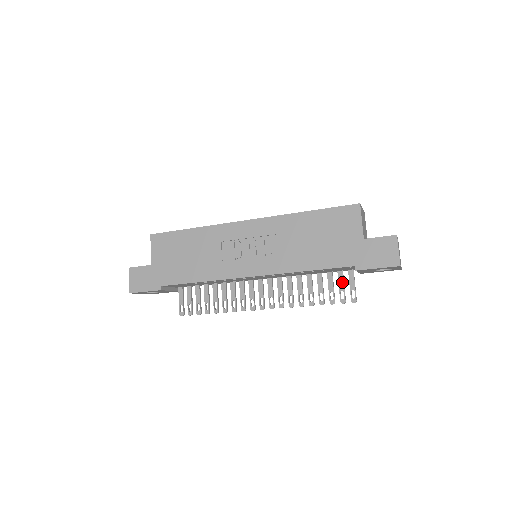
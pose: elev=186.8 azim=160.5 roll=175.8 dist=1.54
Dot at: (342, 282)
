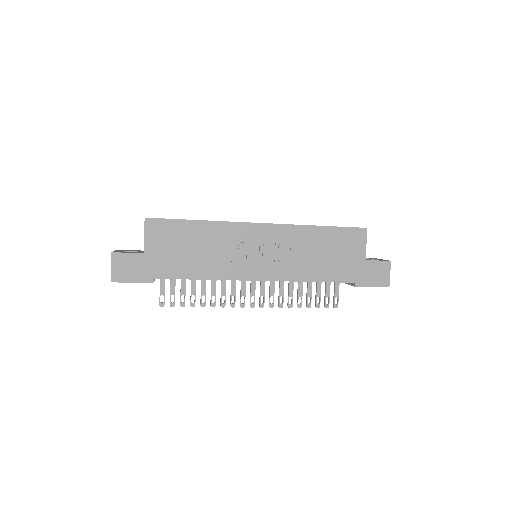
Dot at: (329, 289)
